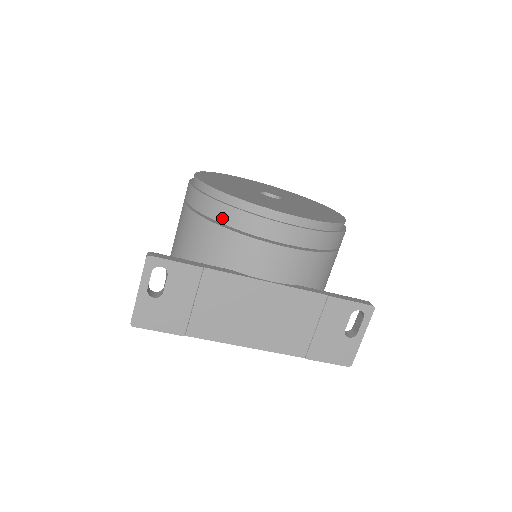
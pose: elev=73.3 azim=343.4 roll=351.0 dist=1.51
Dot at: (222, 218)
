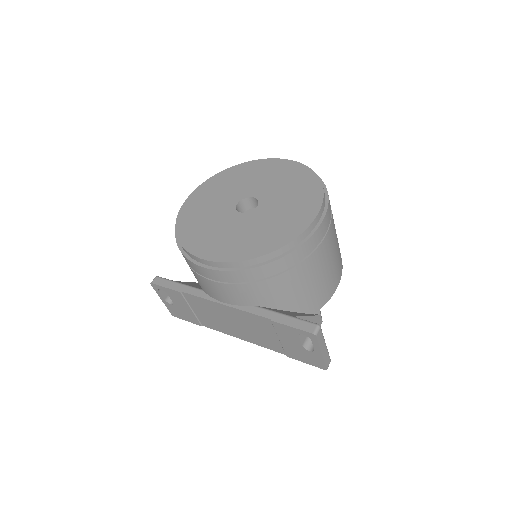
Dot at: occluded
